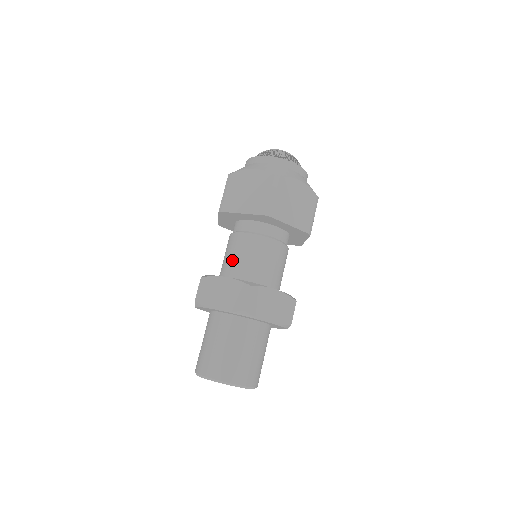
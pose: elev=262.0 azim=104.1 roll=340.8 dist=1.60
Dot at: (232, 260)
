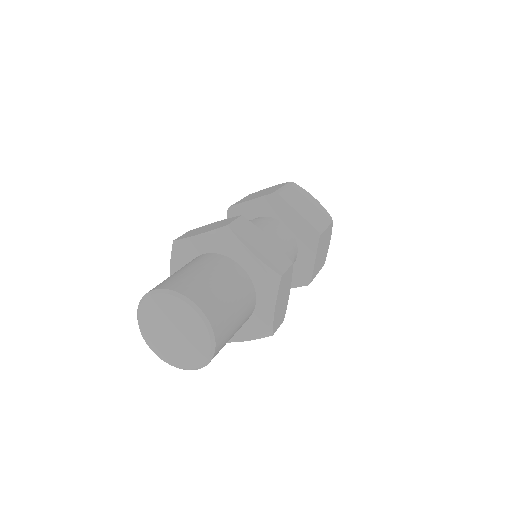
Dot at: occluded
